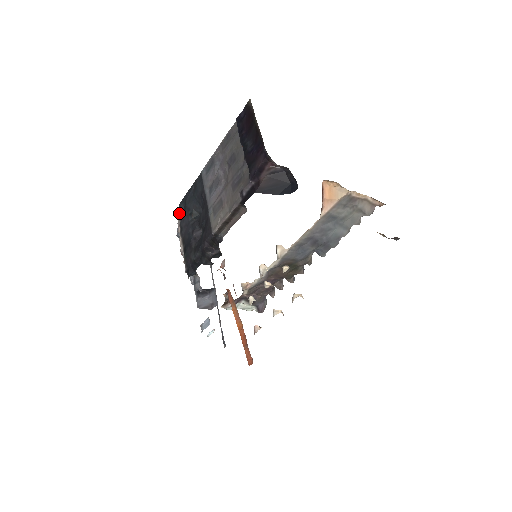
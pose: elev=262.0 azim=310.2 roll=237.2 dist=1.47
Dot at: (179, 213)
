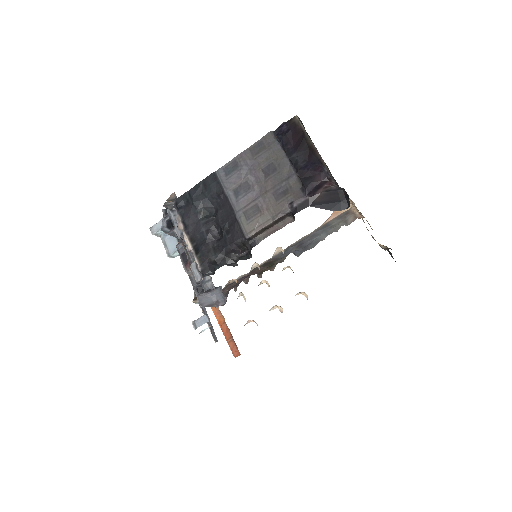
Dot at: (179, 209)
